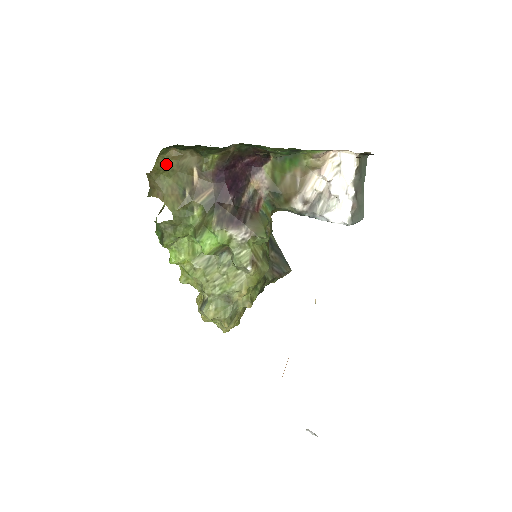
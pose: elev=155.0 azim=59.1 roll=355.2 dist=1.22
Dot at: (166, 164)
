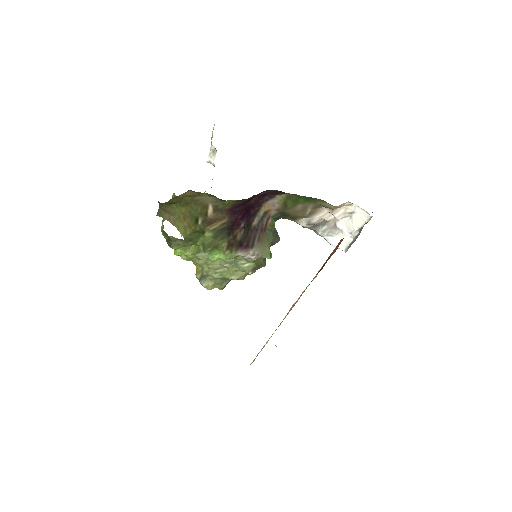
Dot at: (180, 200)
